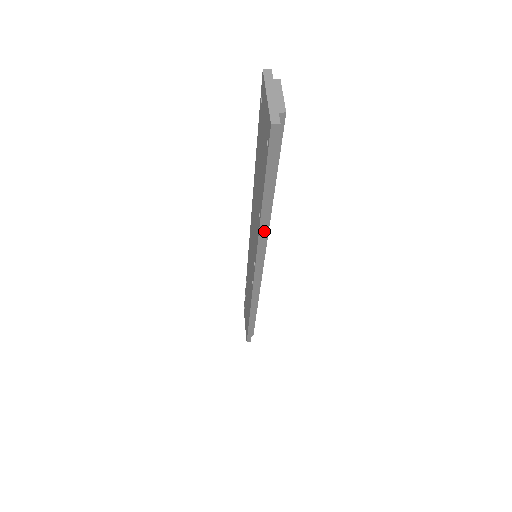
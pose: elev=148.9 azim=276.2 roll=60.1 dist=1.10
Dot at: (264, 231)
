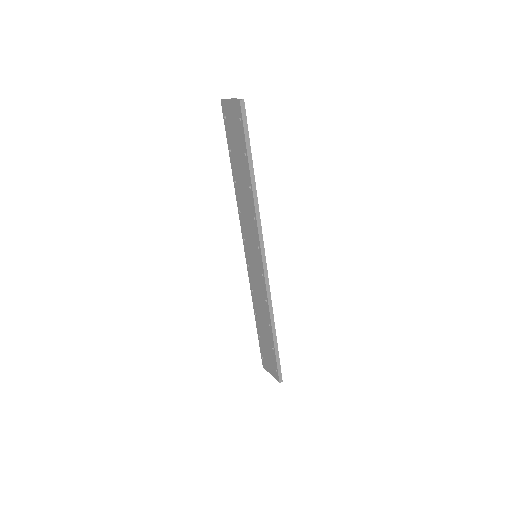
Dot at: (257, 200)
